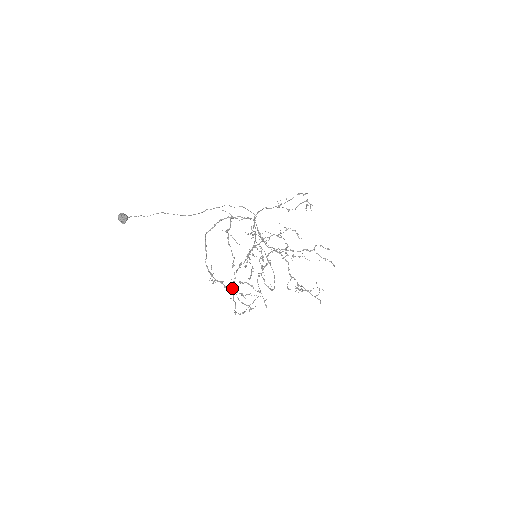
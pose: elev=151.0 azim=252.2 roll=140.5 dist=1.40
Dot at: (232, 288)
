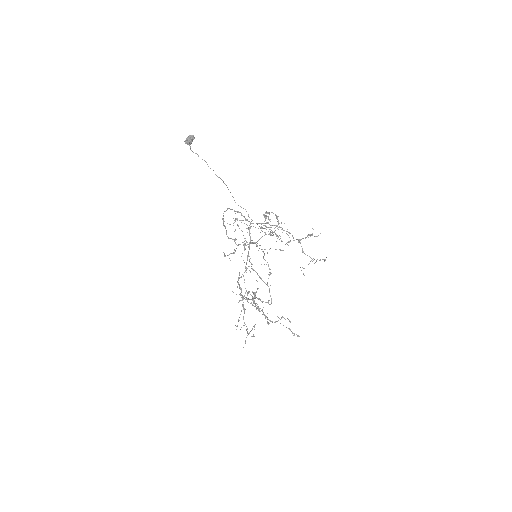
Dot at: (239, 288)
